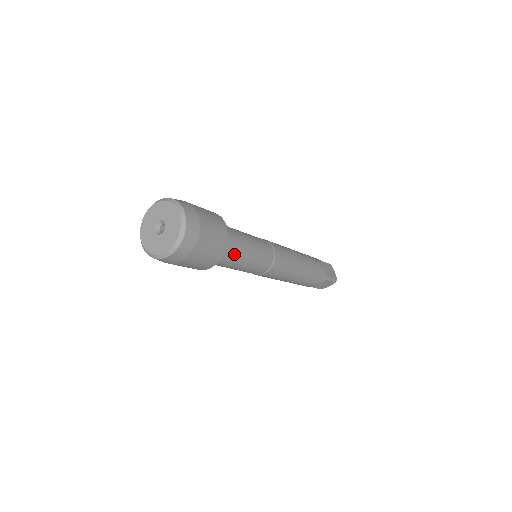
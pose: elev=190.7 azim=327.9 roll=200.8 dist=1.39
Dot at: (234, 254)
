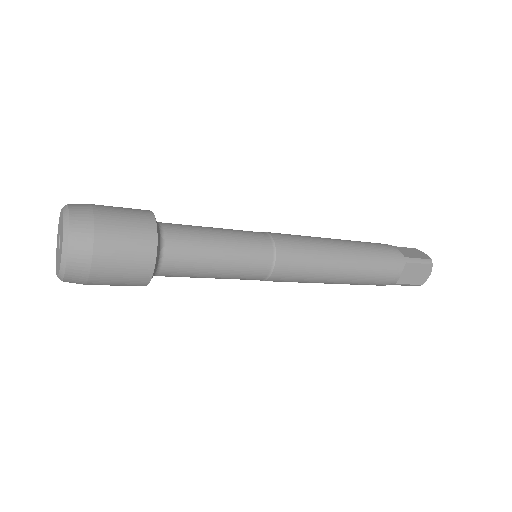
Dot at: (188, 246)
